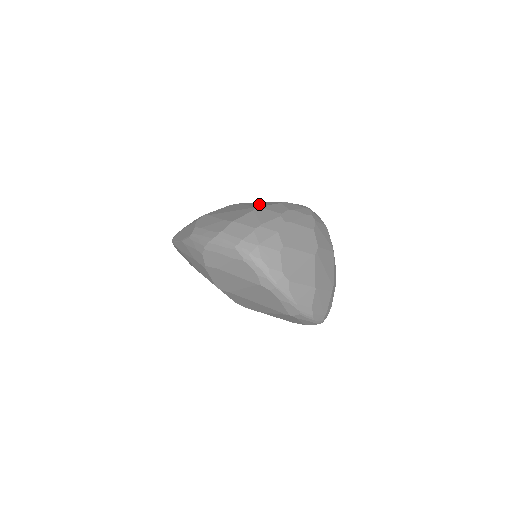
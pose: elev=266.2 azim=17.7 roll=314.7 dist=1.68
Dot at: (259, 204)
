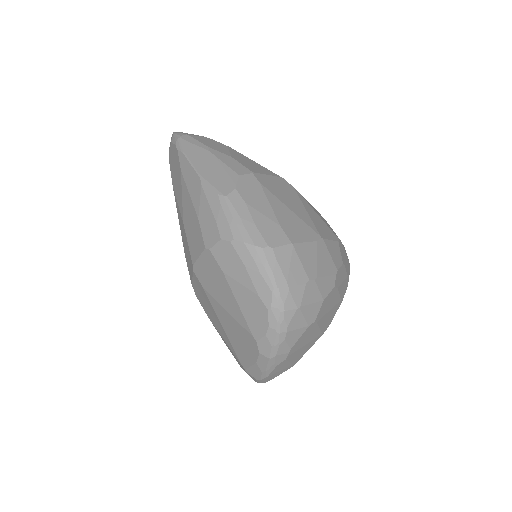
Dot at: (319, 222)
